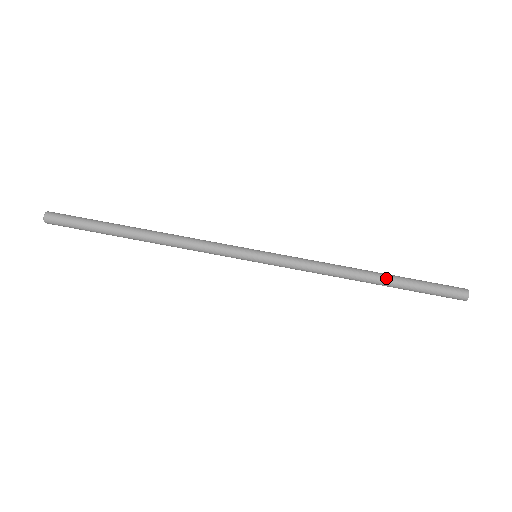
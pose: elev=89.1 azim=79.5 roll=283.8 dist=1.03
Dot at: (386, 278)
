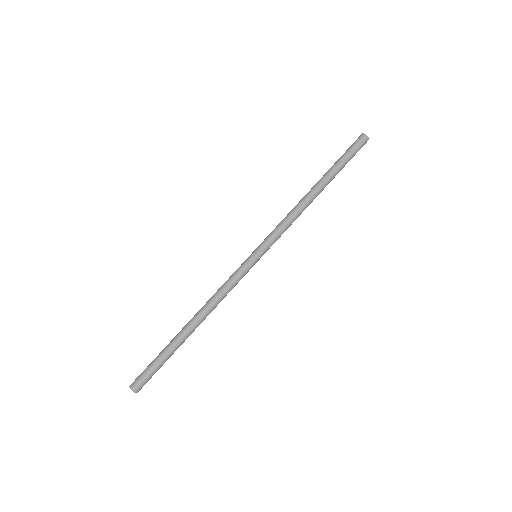
Dot at: (324, 180)
